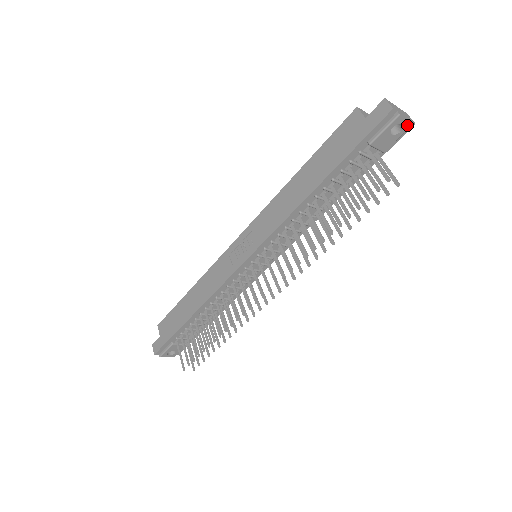
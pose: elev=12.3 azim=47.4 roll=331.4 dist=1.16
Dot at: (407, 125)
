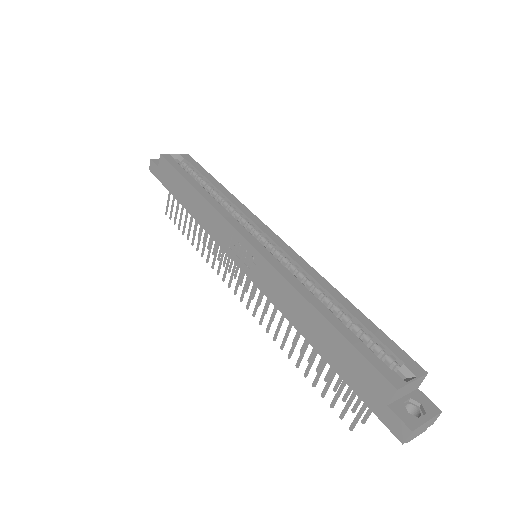
Dot at: occluded
